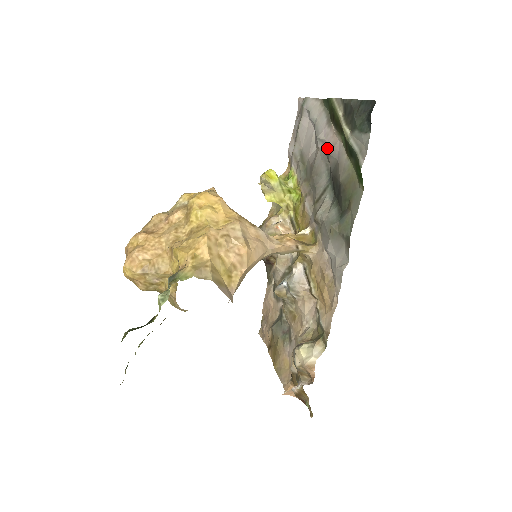
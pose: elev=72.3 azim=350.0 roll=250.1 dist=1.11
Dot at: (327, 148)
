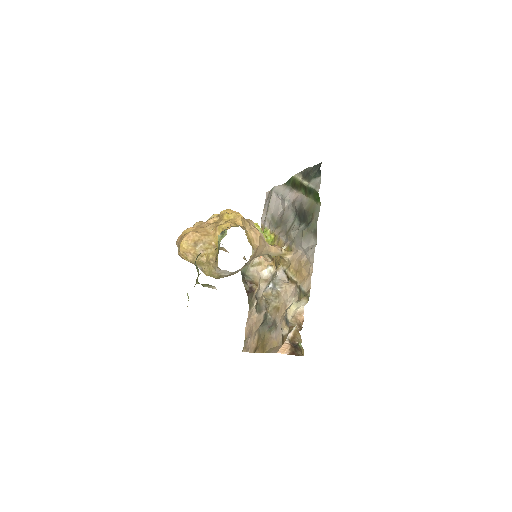
Dot at: (292, 201)
